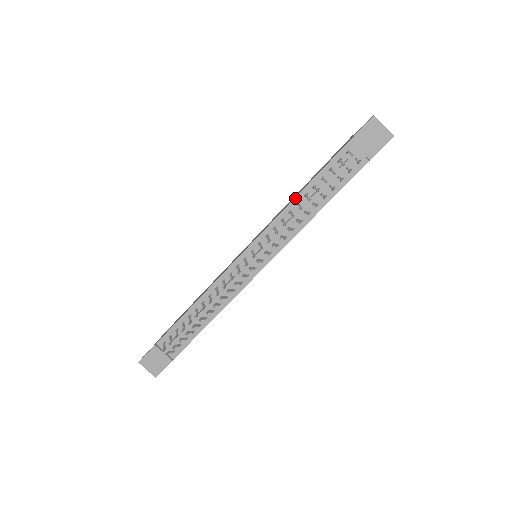
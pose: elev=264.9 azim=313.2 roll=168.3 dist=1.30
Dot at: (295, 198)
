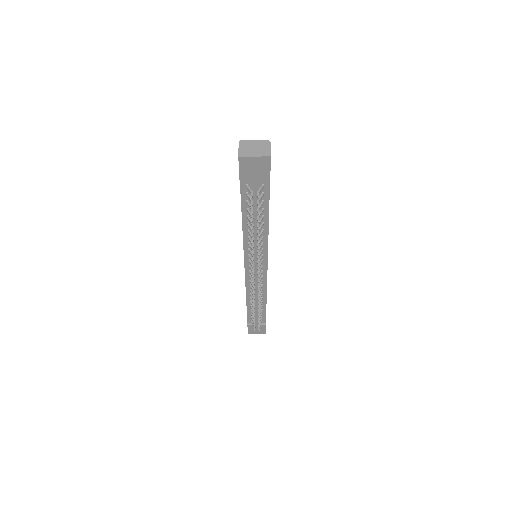
Dot at: (243, 230)
